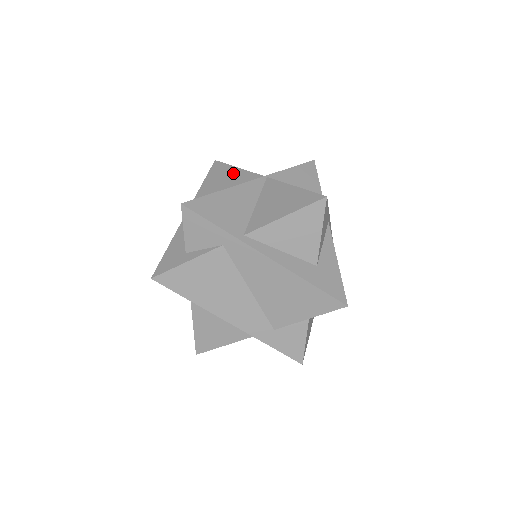
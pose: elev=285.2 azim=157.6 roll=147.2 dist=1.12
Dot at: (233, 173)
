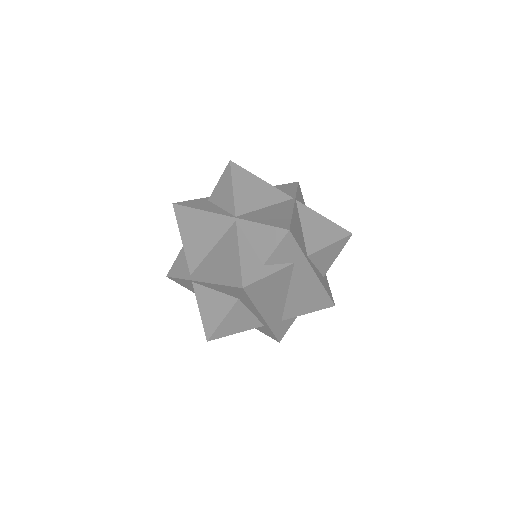
Dot at: (260, 184)
